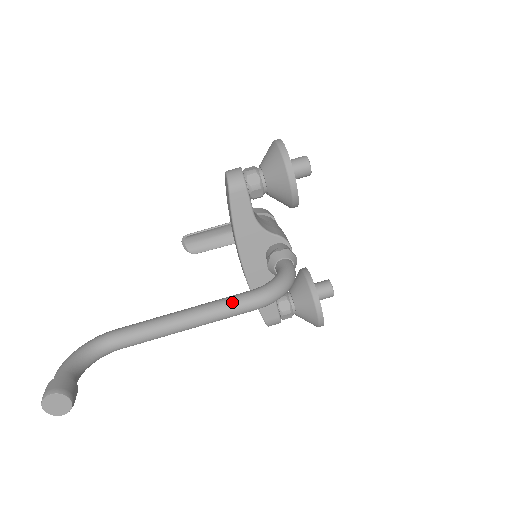
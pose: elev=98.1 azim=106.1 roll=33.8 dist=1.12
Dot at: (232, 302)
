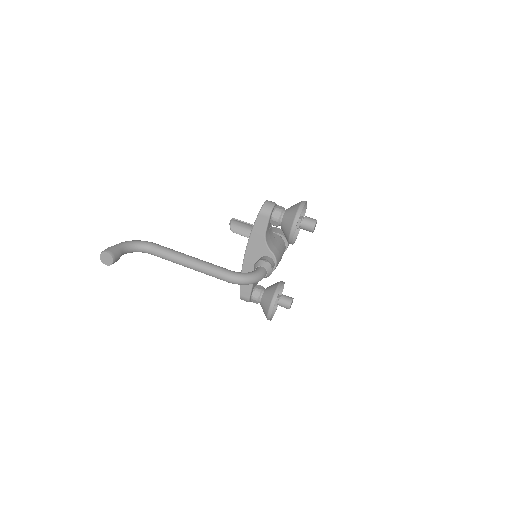
Dot at: (216, 269)
